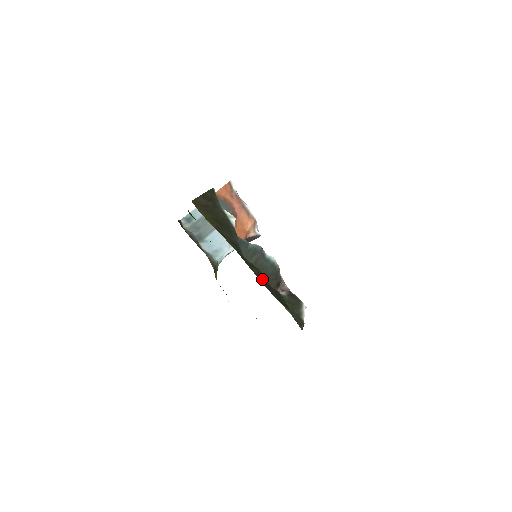
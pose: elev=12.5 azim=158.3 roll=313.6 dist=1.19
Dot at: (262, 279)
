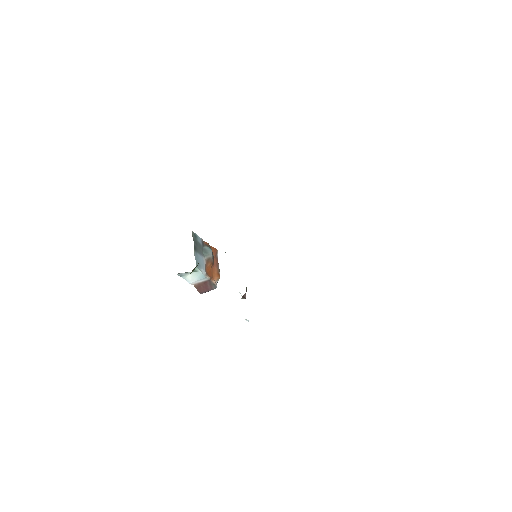
Dot at: occluded
